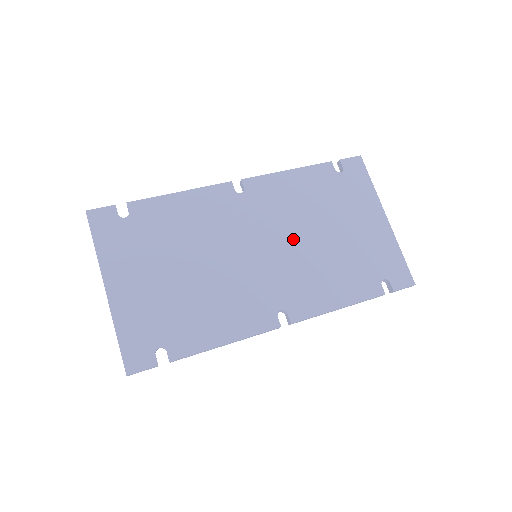
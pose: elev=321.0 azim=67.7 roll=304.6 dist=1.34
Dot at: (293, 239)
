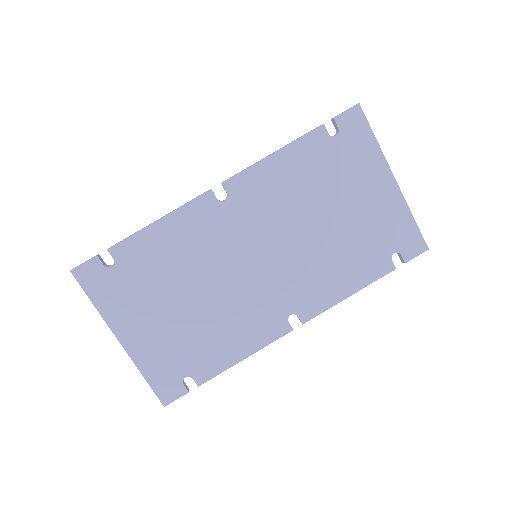
Dot at: (292, 237)
